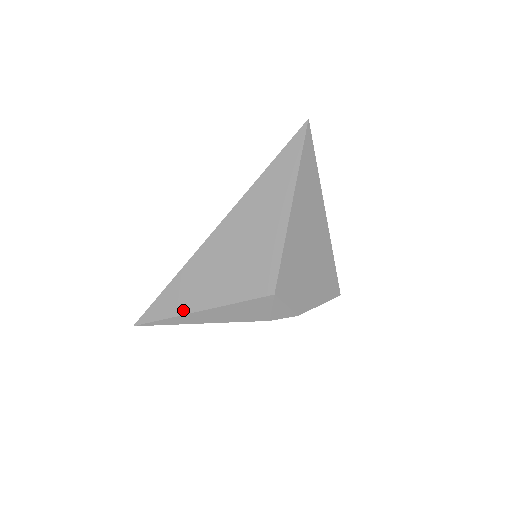
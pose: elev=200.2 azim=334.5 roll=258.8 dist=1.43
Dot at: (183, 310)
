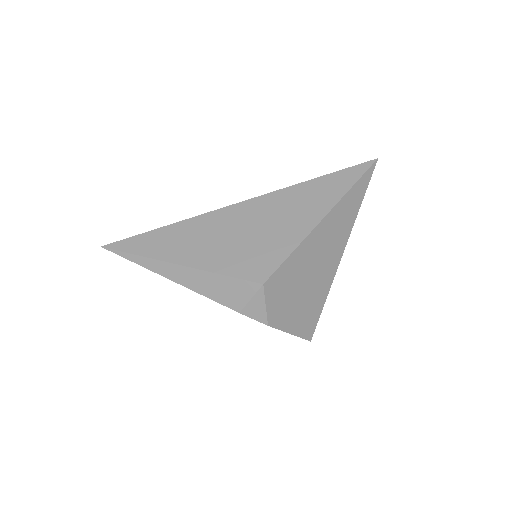
Dot at: (162, 256)
